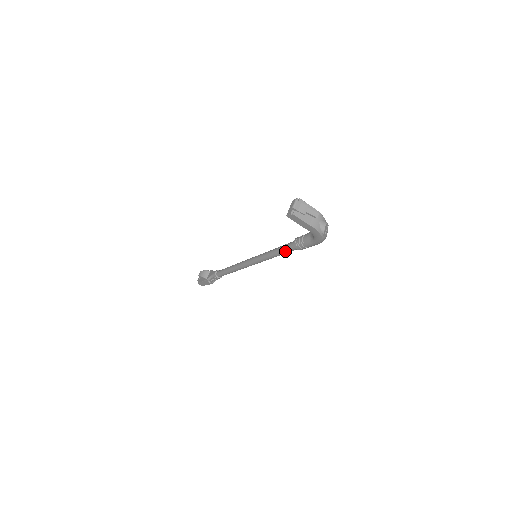
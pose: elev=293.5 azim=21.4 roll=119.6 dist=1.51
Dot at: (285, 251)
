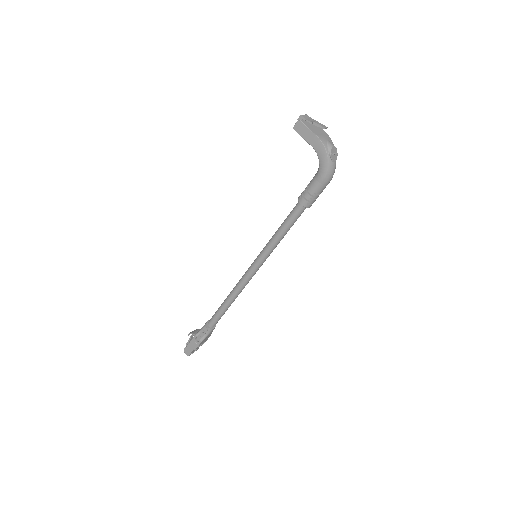
Dot at: (288, 220)
